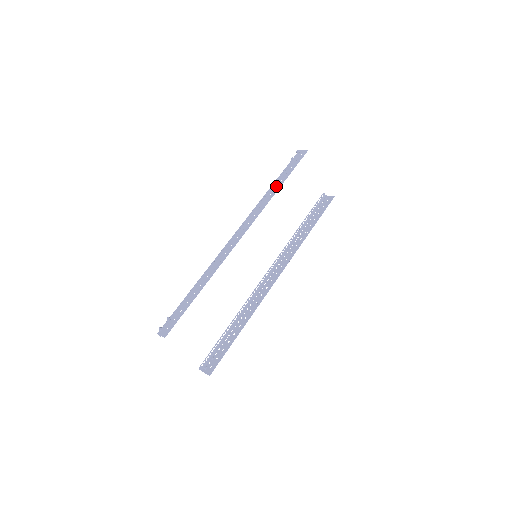
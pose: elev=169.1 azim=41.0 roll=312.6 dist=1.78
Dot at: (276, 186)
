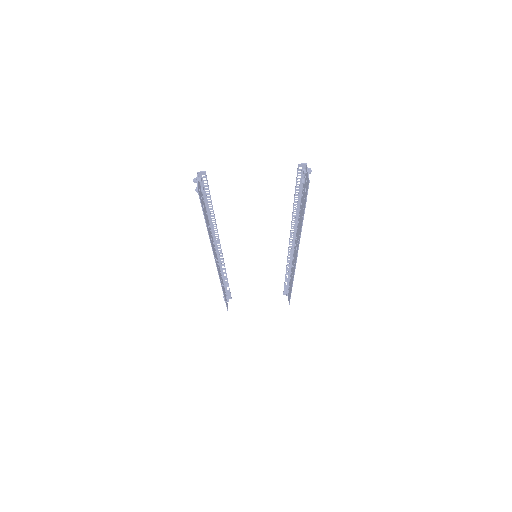
Dot at: occluded
